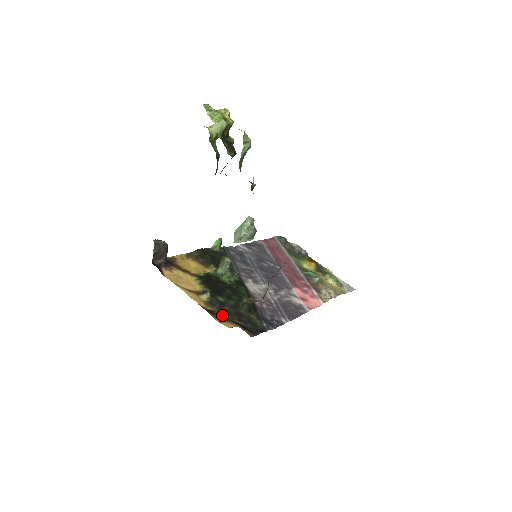
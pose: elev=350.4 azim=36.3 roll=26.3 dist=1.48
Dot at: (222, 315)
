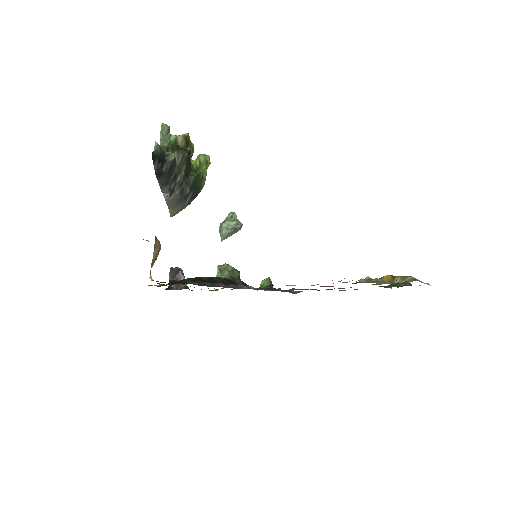
Dot at: (158, 283)
